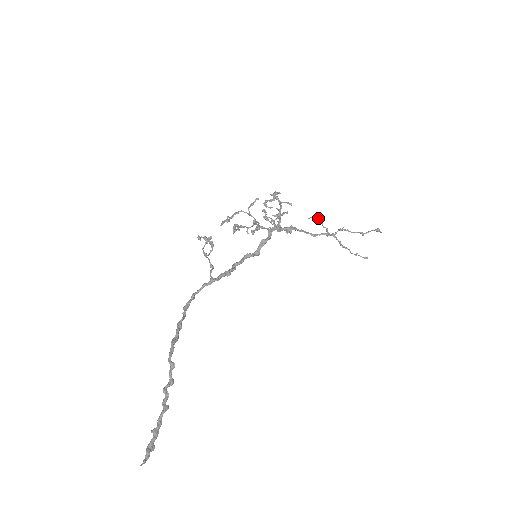
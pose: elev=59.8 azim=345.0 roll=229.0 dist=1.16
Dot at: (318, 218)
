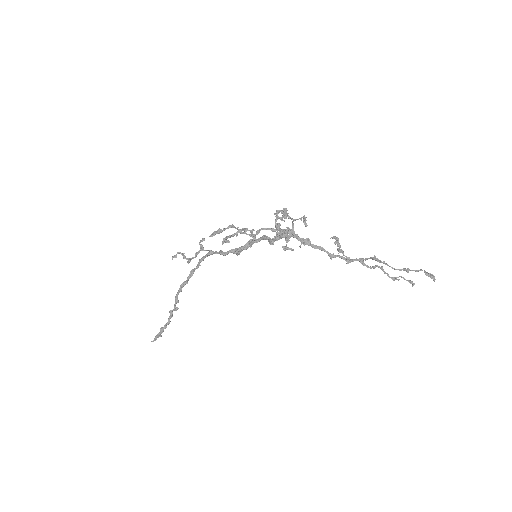
Dot at: (338, 246)
